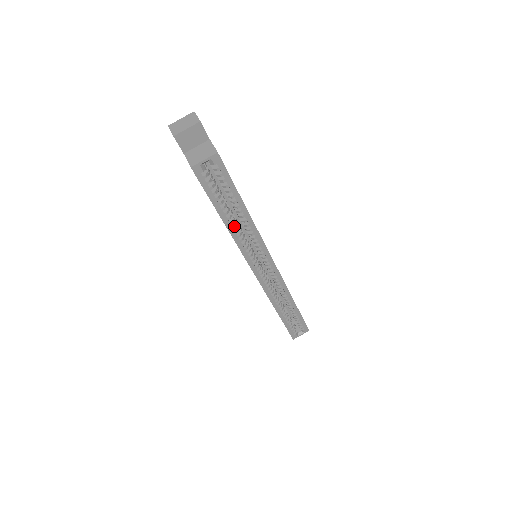
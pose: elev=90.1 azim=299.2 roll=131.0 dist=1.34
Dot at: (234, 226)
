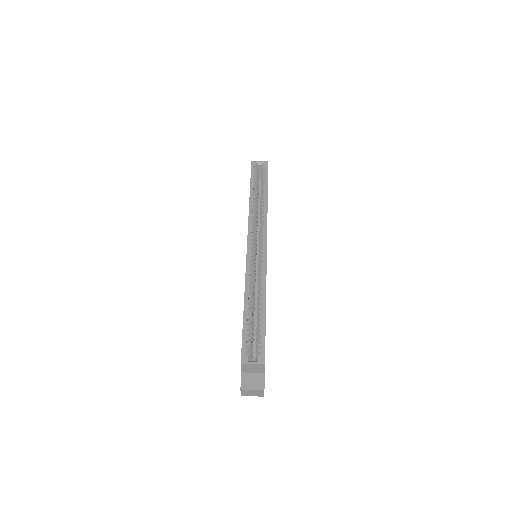
Dot at: (254, 200)
